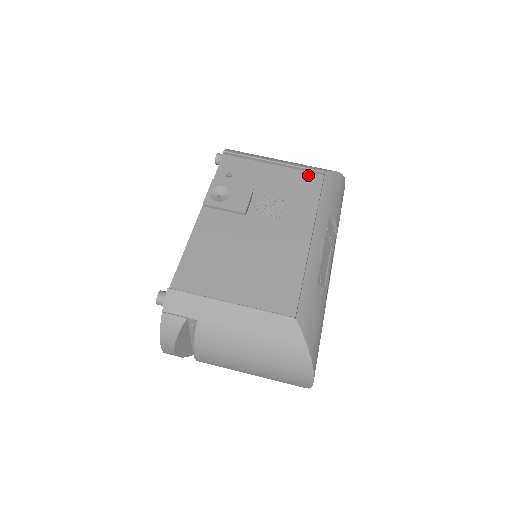
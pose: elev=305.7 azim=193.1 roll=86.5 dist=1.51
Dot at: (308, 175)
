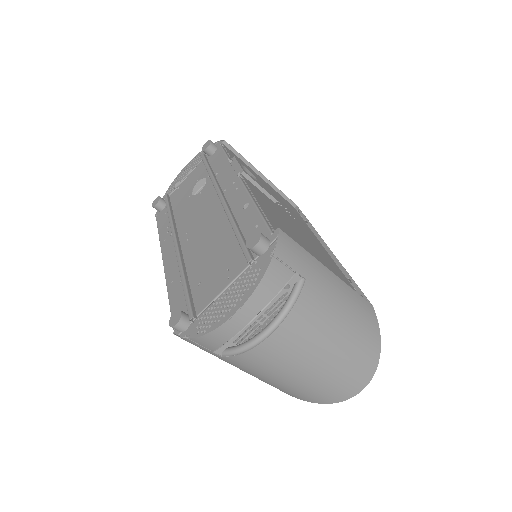
Dot at: (287, 201)
